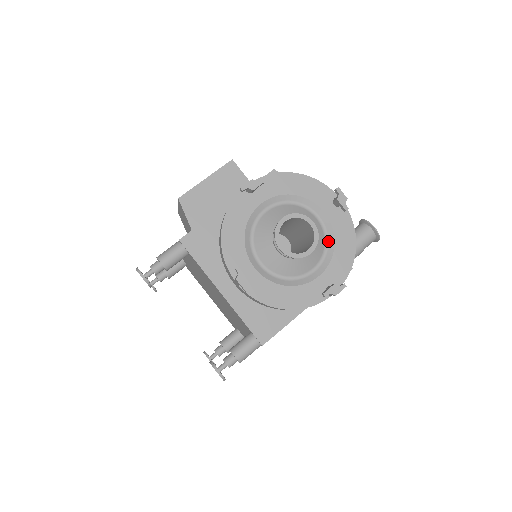
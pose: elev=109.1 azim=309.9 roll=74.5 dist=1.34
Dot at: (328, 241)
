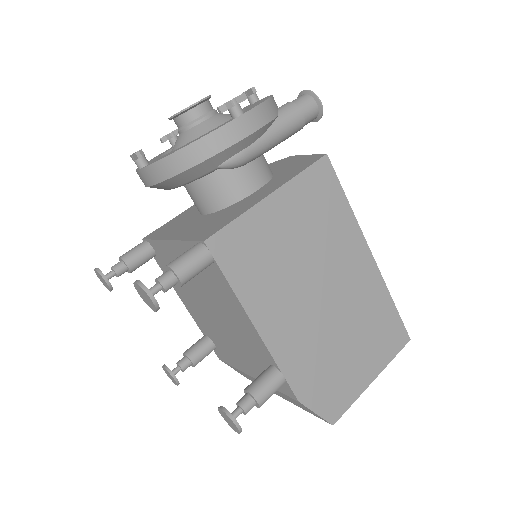
Dot at: occluded
